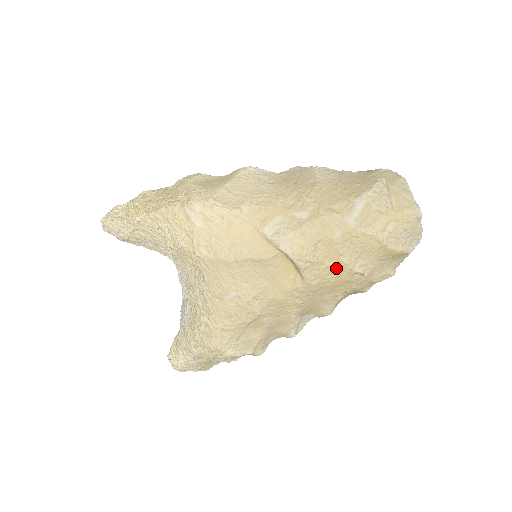
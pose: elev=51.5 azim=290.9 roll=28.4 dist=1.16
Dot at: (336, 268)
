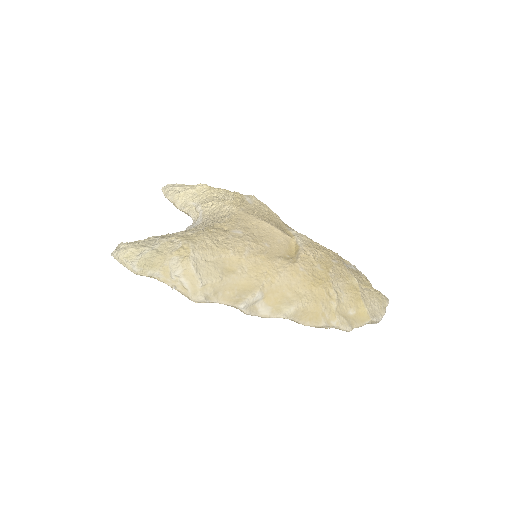
Dot at: (322, 275)
